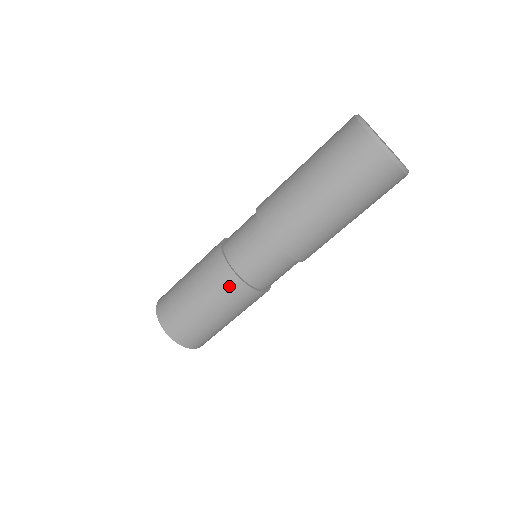
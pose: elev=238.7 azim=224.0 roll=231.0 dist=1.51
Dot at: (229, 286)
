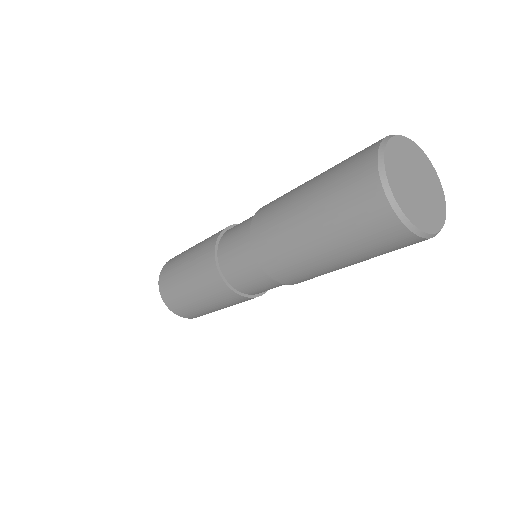
Dot at: occluded
